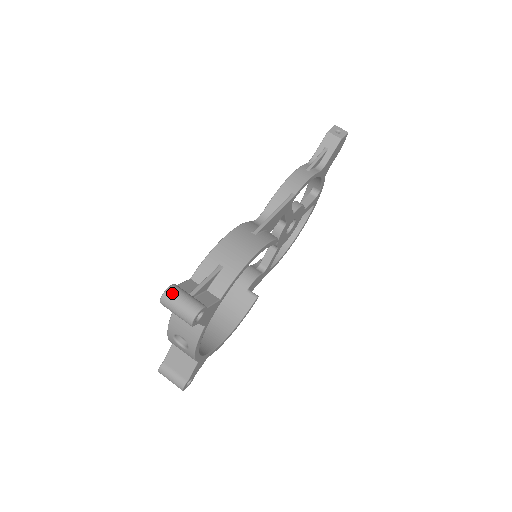
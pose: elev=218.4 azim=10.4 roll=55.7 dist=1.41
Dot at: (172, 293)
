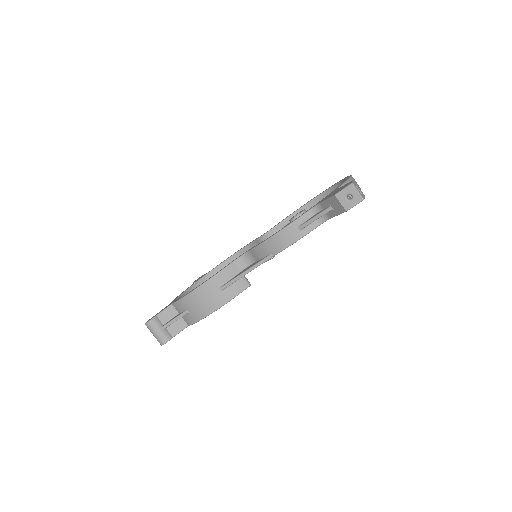
Dot at: (149, 327)
